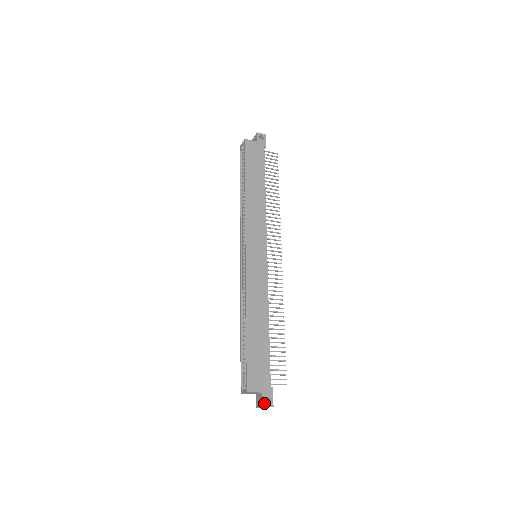
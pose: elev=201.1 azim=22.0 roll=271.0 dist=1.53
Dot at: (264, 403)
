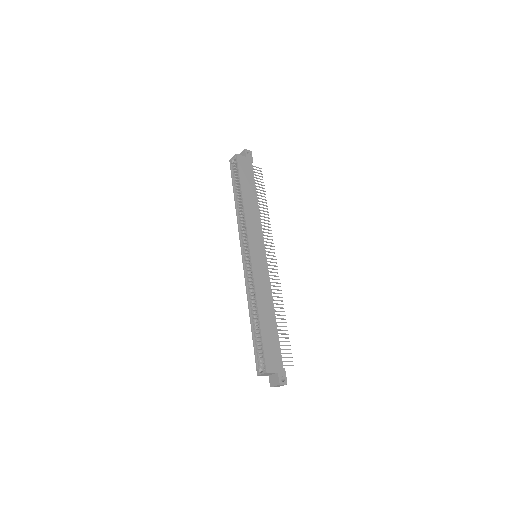
Dot at: (280, 381)
